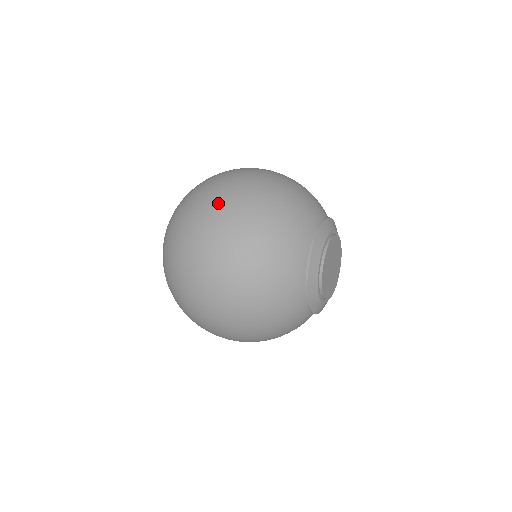
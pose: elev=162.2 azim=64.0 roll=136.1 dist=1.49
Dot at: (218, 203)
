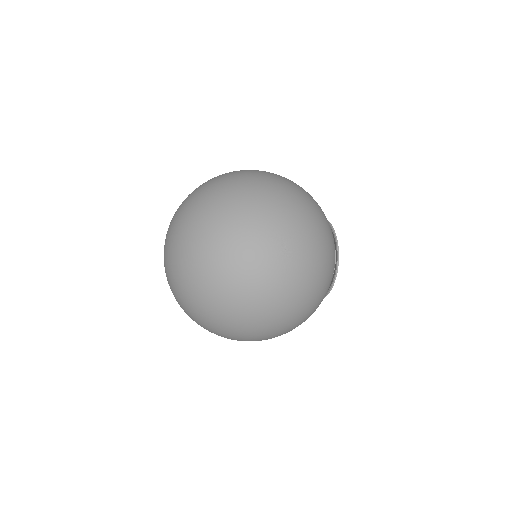
Dot at: occluded
